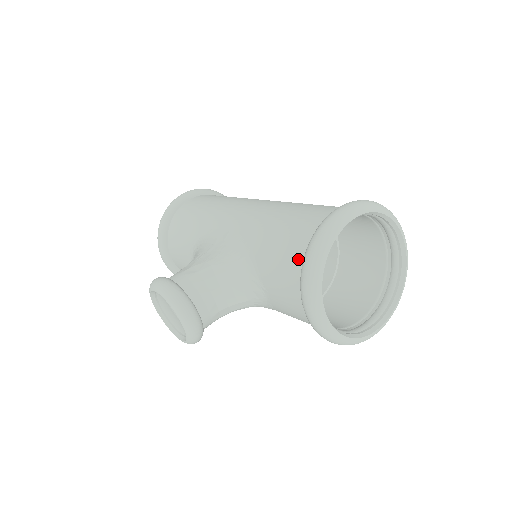
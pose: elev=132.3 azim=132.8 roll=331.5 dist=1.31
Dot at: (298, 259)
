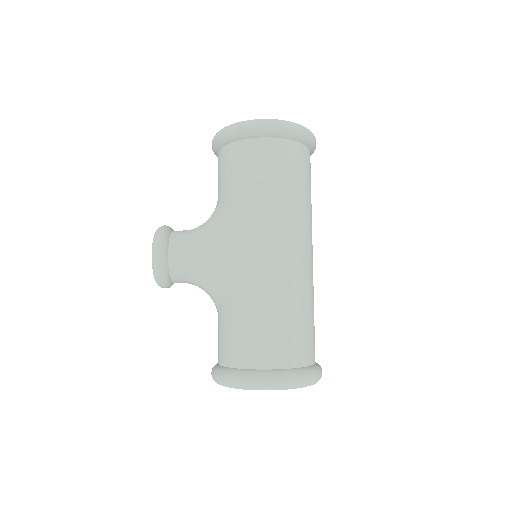
Dot at: (228, 360)
